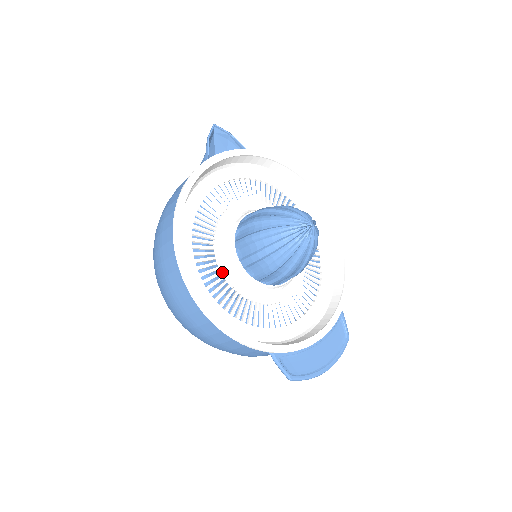
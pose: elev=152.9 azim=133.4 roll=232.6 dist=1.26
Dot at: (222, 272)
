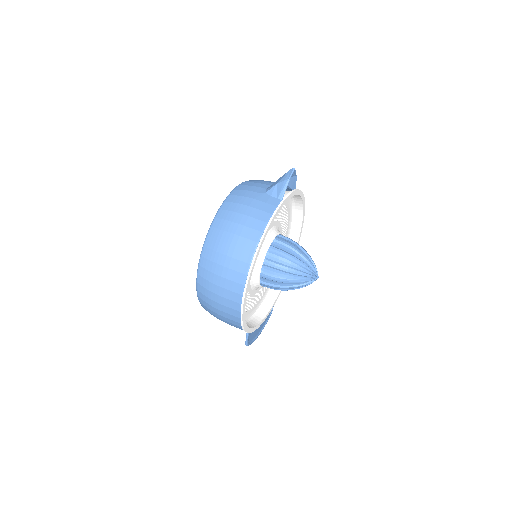
Dot at: occluded
